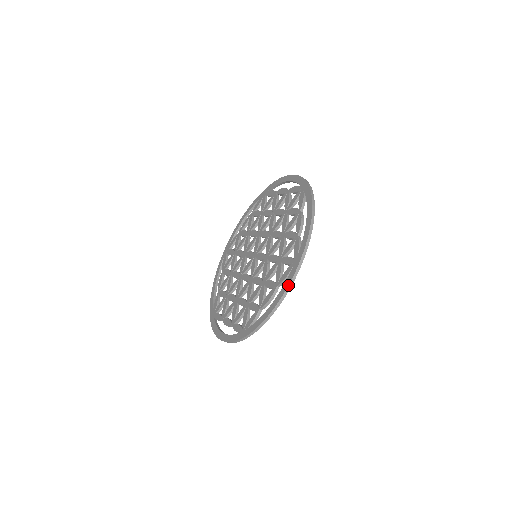
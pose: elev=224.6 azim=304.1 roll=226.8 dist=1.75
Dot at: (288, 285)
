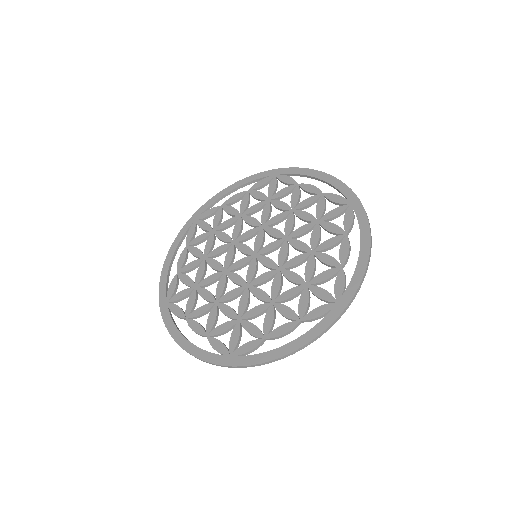
Dot at: (368, 219)
